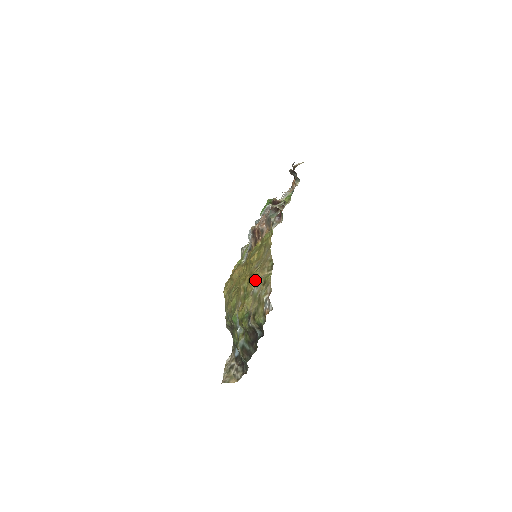
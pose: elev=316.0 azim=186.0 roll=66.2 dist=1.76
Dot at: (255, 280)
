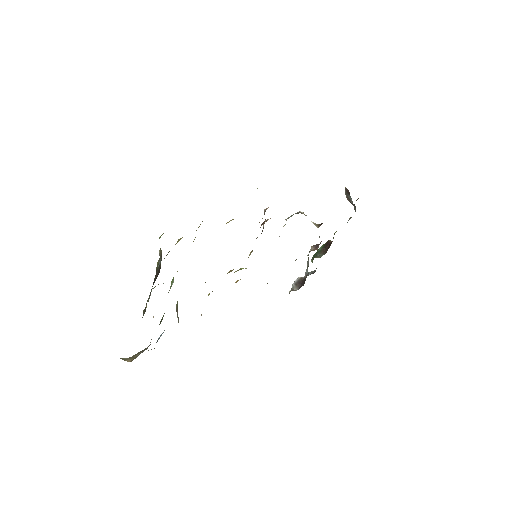
Dot at: (202, 221)
